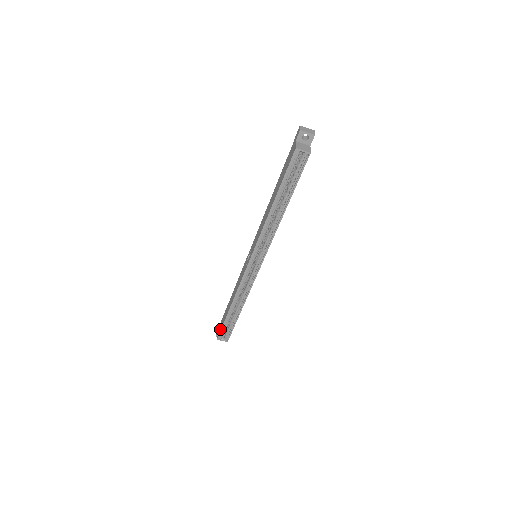
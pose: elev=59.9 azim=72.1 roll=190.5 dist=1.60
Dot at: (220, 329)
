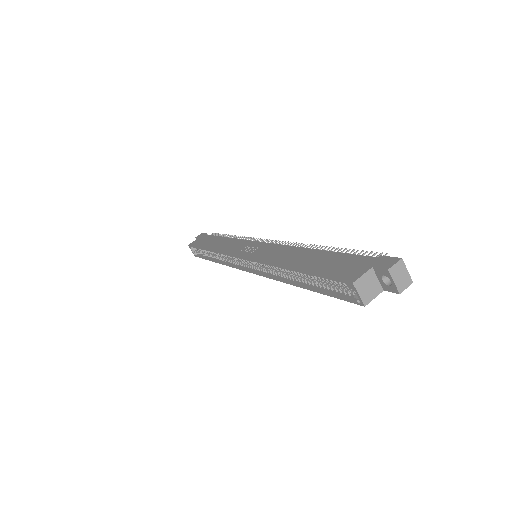
Dot at: (195, 244)
